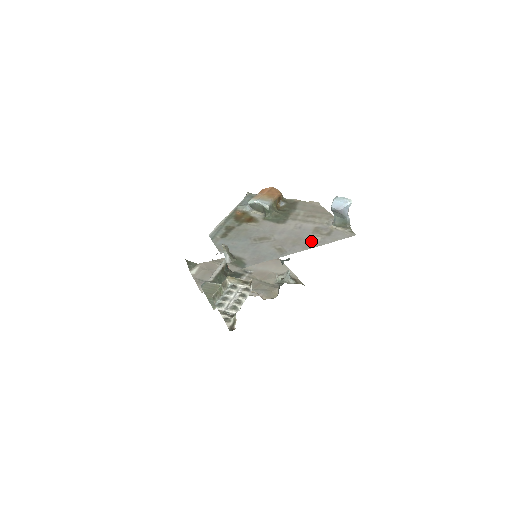
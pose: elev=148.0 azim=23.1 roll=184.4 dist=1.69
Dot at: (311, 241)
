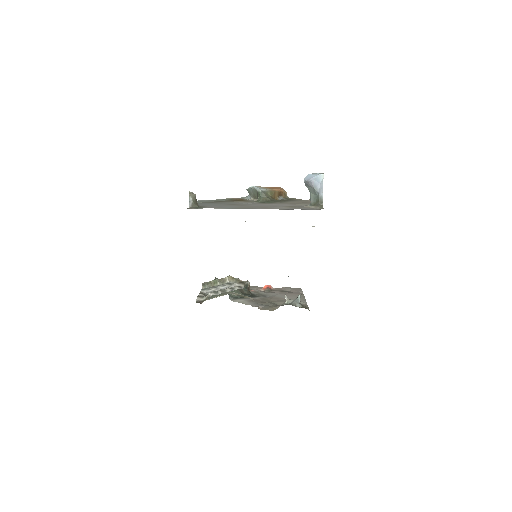
Dot at: (276, 208)
